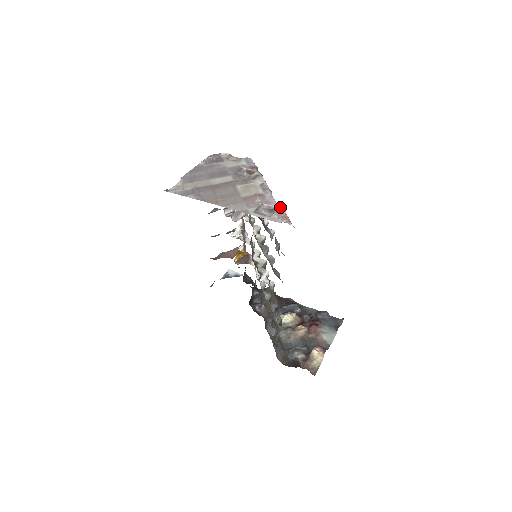
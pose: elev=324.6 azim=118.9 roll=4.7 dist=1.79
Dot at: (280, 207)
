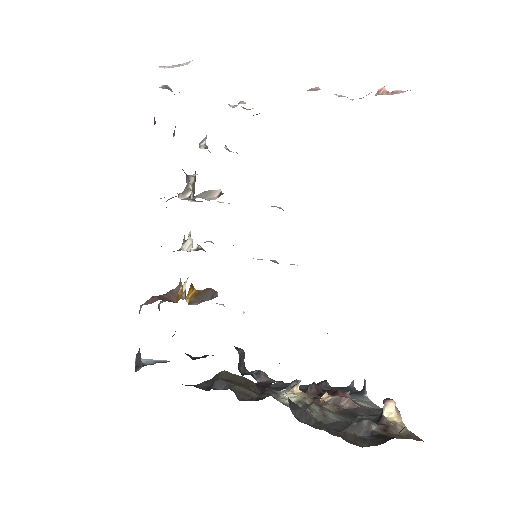
Dot at: occluded
